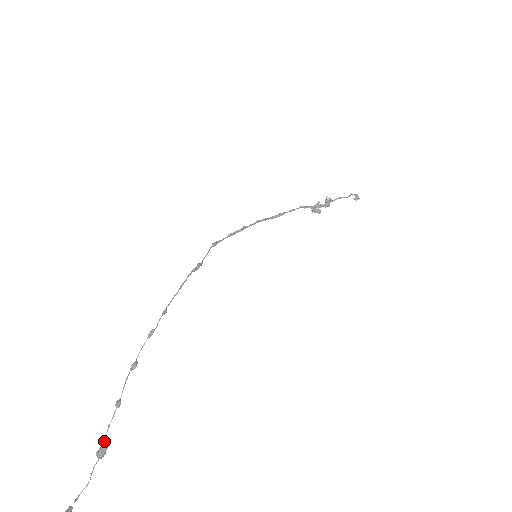
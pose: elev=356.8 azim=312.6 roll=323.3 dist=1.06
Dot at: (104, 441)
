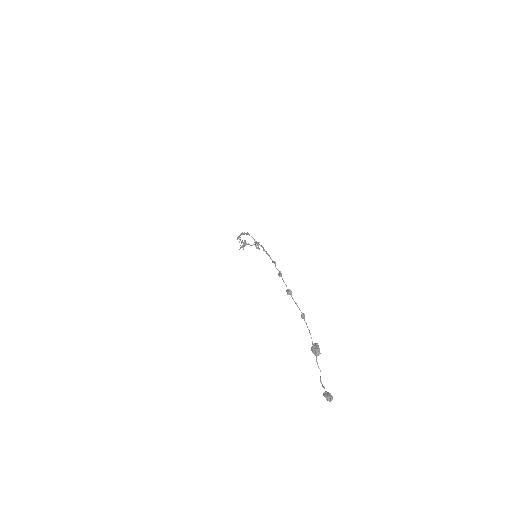
Dot at: occluded
